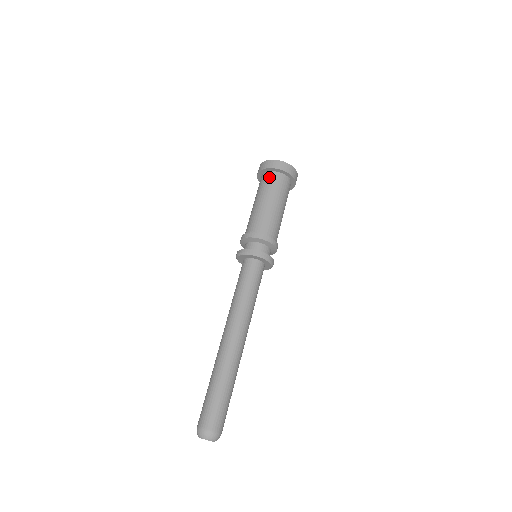
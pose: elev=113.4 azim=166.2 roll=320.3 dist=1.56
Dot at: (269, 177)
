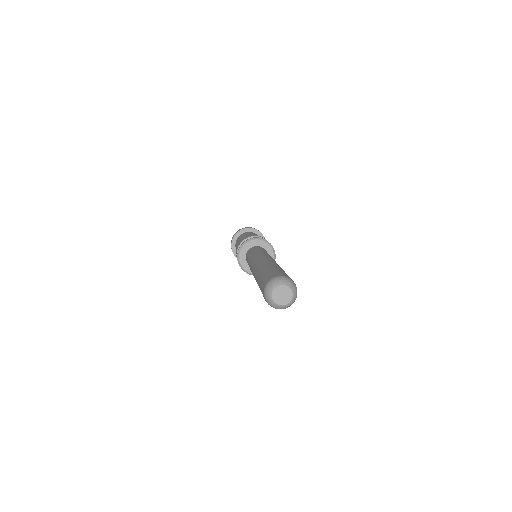
Dot at: (252, 232)
